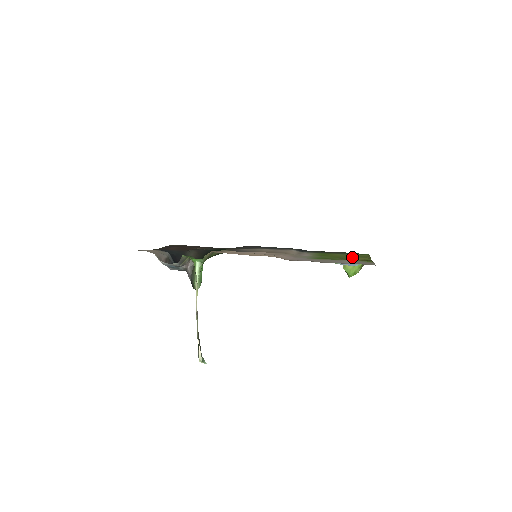
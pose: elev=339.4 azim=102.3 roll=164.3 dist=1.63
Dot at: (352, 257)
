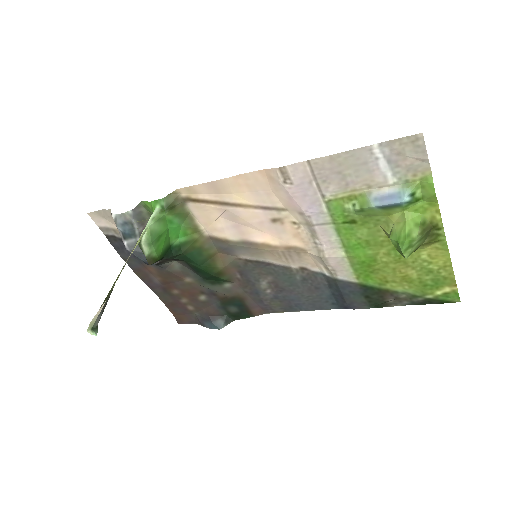
Dot at: (415, 258)
